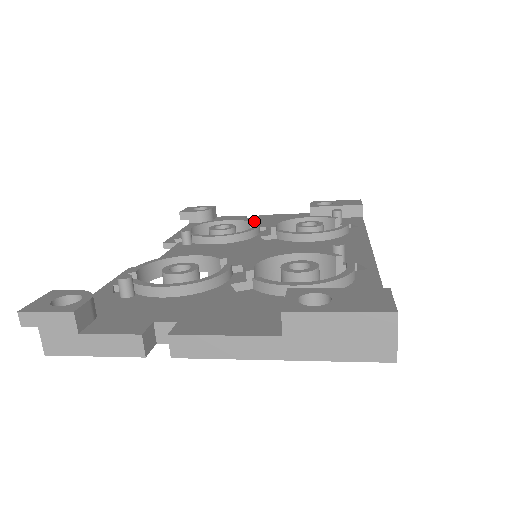
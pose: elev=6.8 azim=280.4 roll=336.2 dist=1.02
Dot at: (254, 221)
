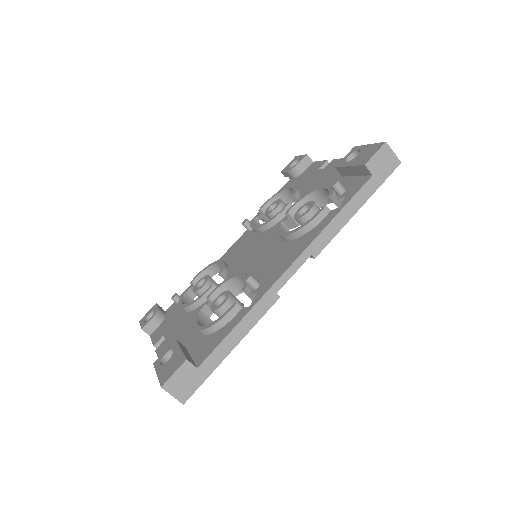
Dot at: (295, 194)
